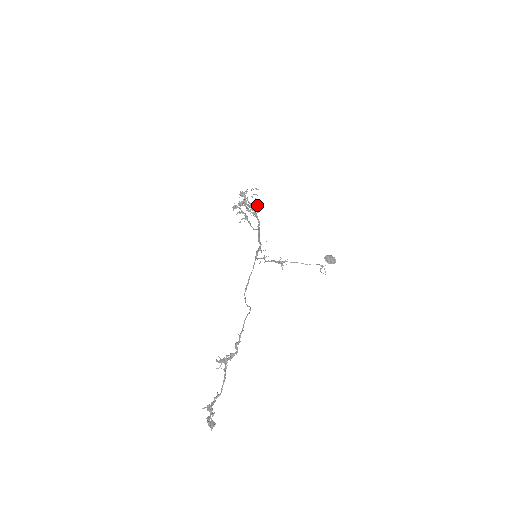
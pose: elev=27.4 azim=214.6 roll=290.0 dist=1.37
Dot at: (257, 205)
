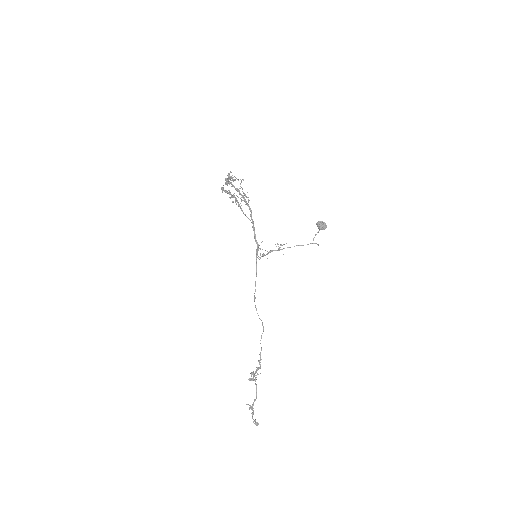
Dot at: (246, 197)
